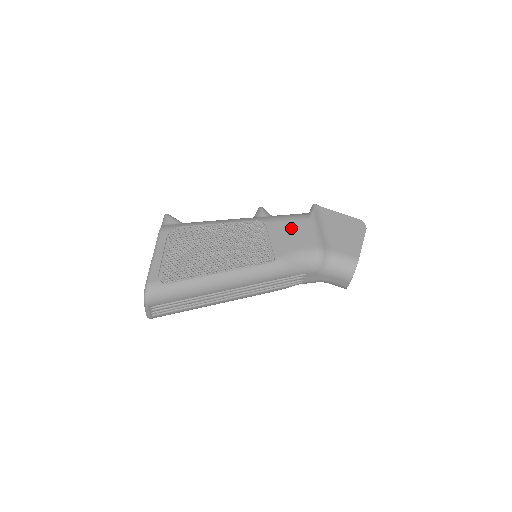
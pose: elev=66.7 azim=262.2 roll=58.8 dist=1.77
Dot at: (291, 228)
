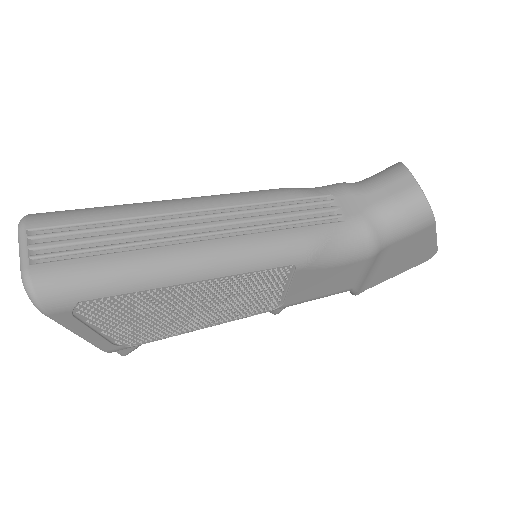
Dot at: occluded
